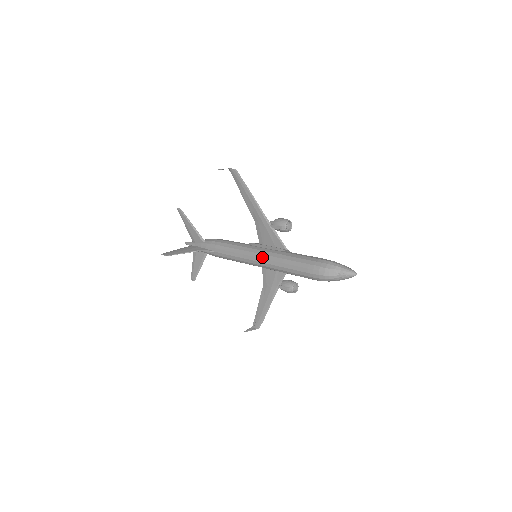
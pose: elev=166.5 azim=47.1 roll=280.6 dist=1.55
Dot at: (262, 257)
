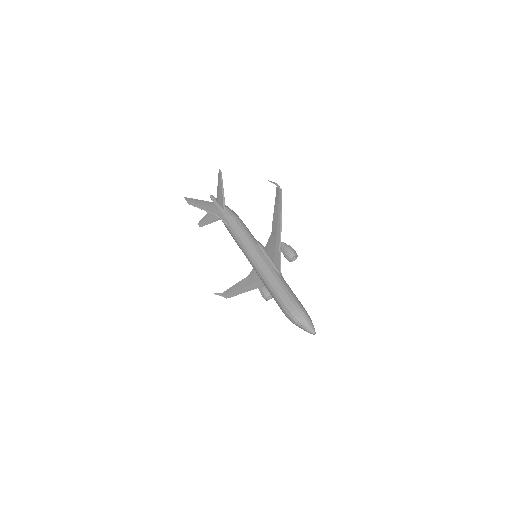
Dot at: (259, 265)
